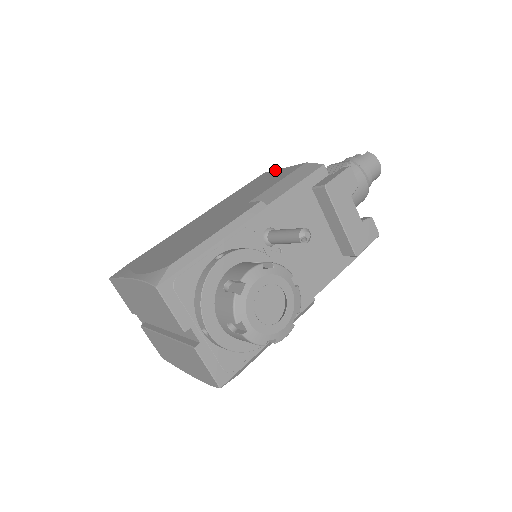
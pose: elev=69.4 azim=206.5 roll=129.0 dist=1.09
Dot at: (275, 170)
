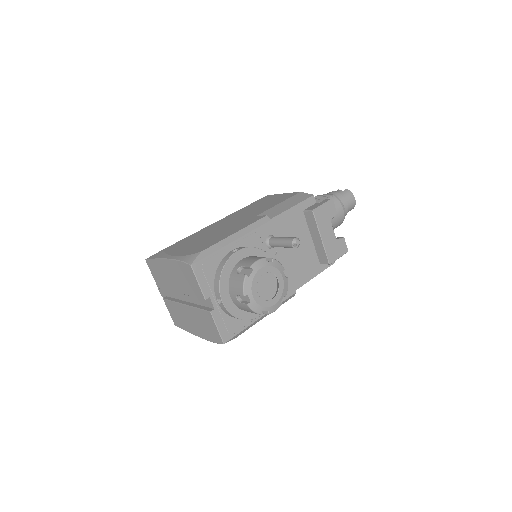
Dot at: (276, 194)
